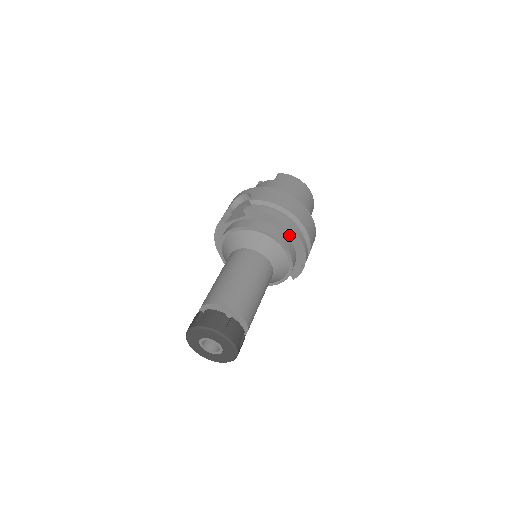
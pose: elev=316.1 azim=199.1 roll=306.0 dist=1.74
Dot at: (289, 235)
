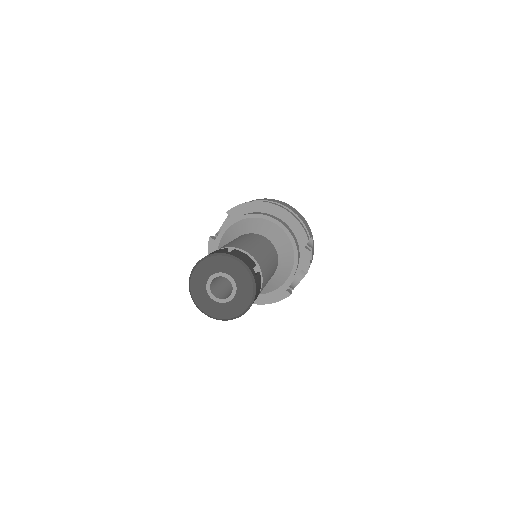
Dot at: (278, 215)
